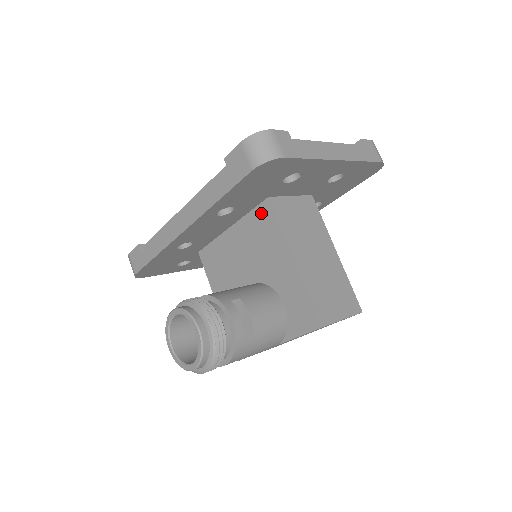
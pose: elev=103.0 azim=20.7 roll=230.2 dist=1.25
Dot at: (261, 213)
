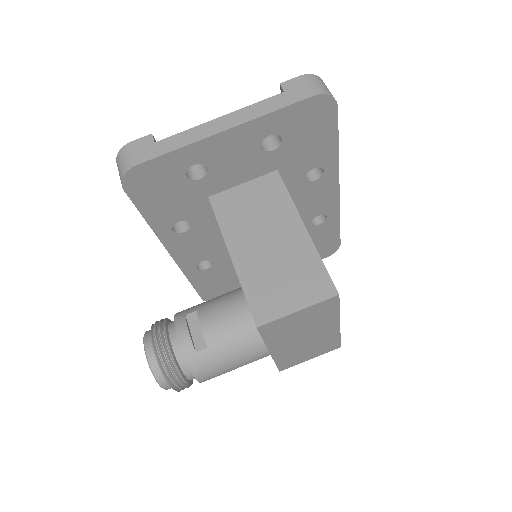
Dot at: occluded
